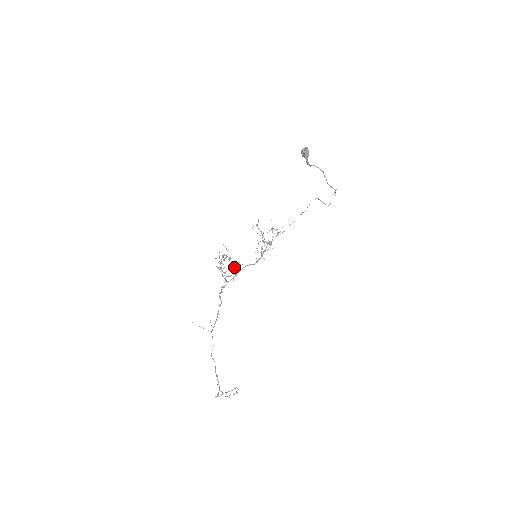
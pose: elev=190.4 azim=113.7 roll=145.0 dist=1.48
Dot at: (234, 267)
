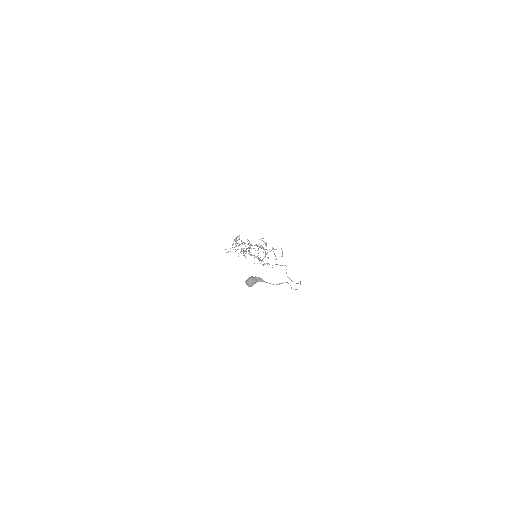
Dot at: occluded
